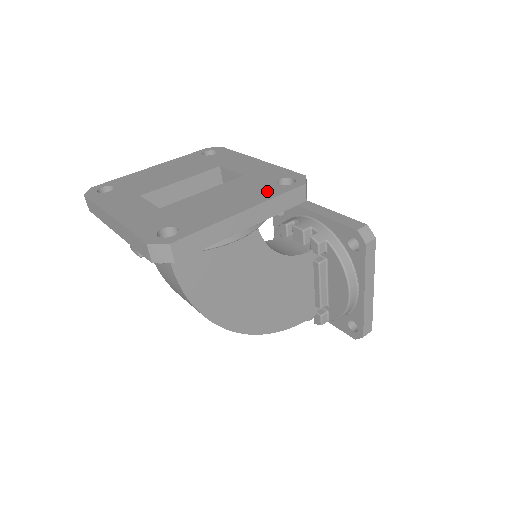
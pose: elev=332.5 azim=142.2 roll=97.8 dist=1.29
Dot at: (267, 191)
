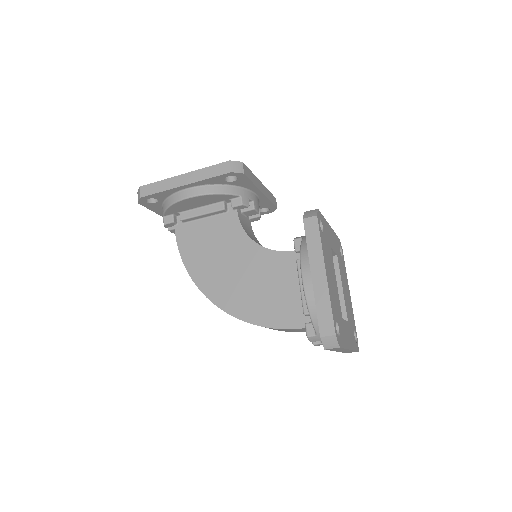
Dot at: occluded
